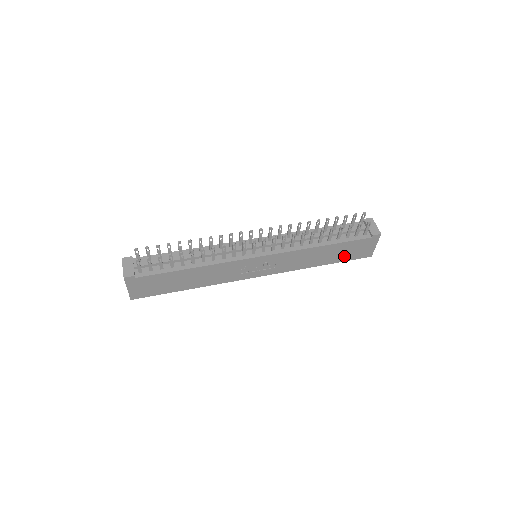
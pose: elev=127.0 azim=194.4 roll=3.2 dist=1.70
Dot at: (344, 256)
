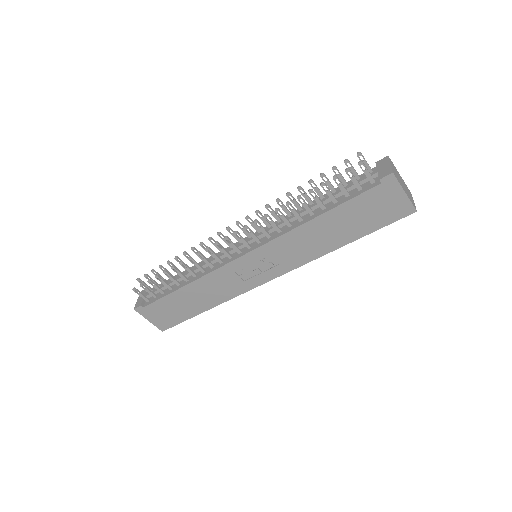
Dot at: (366, 223)
